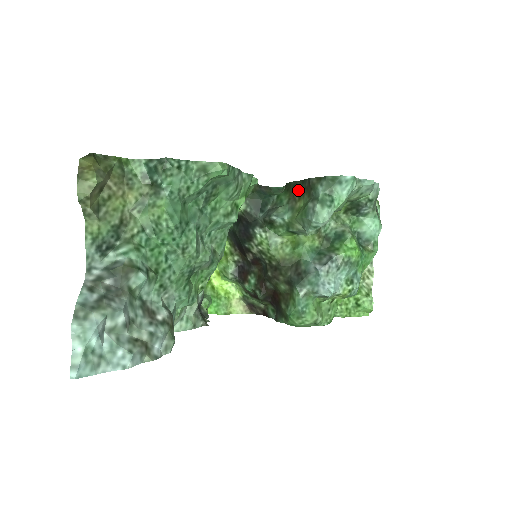
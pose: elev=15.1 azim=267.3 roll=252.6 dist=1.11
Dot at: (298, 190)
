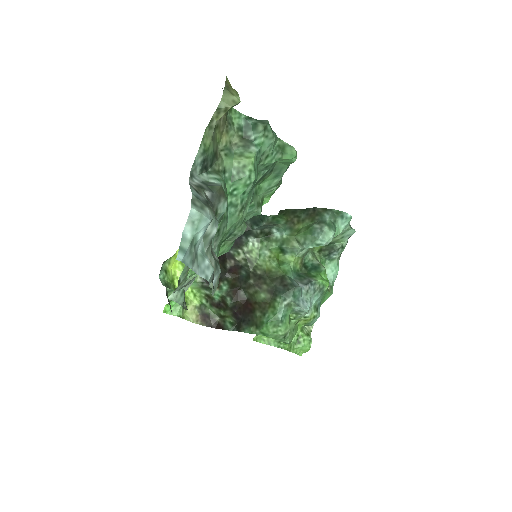
Dot at: (298, 215)
